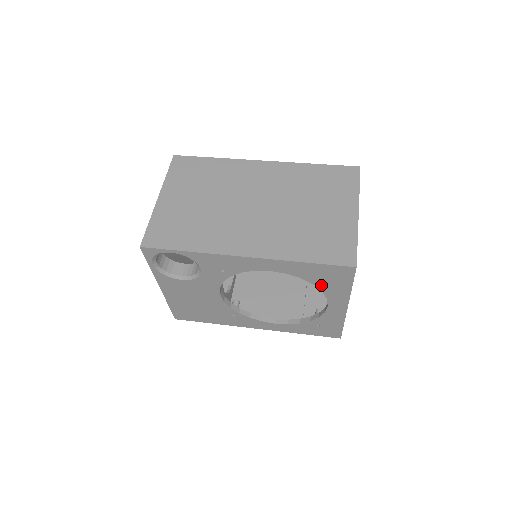
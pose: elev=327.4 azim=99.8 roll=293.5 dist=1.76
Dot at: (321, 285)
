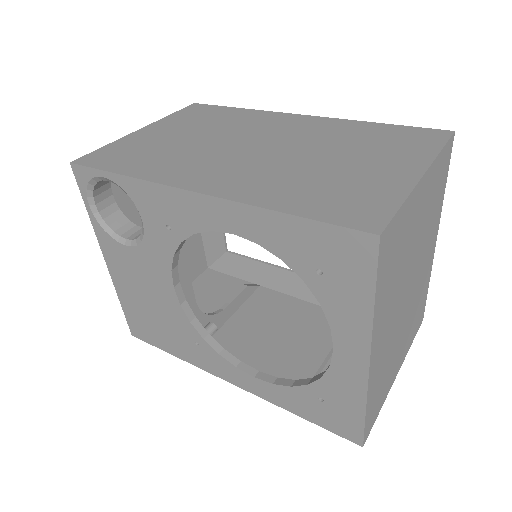
Dot at: (317, 285)
